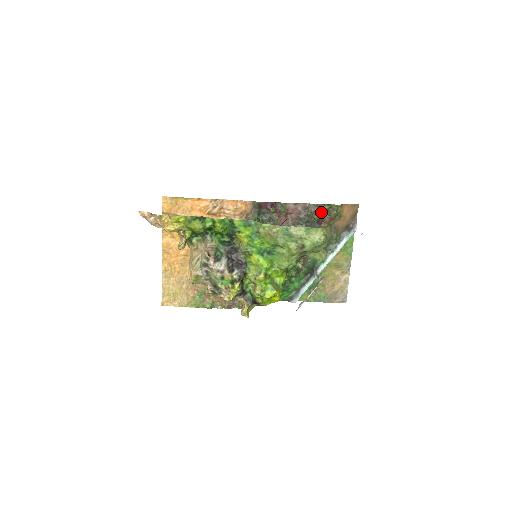
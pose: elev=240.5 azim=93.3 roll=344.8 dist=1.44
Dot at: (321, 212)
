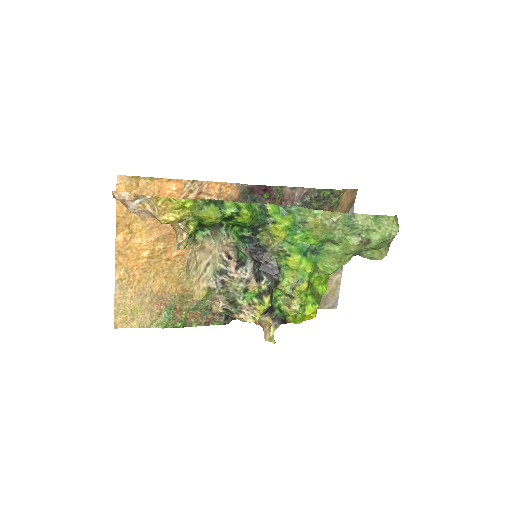
Dot at: (321, 199)
